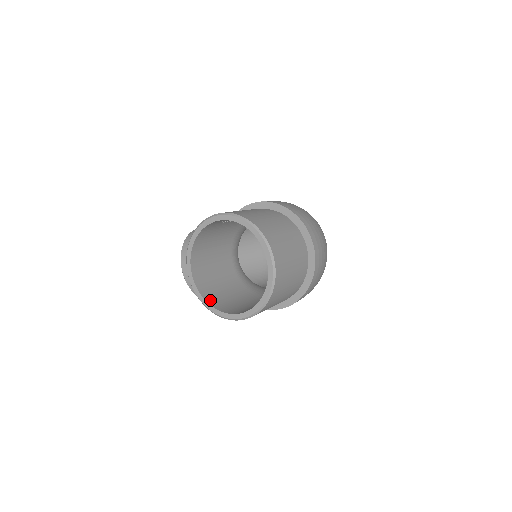
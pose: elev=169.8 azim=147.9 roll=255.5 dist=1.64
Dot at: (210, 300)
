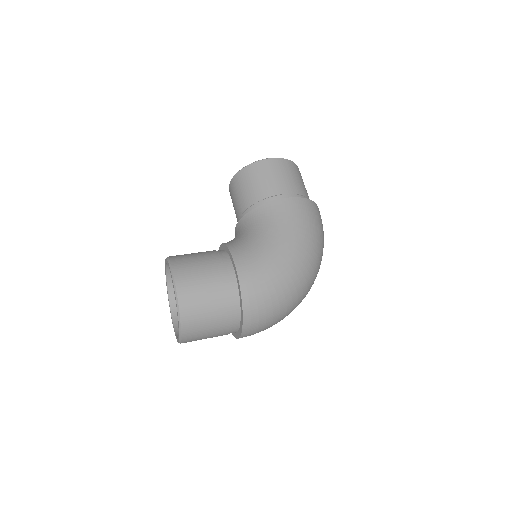
Dot at: (171, 283)
